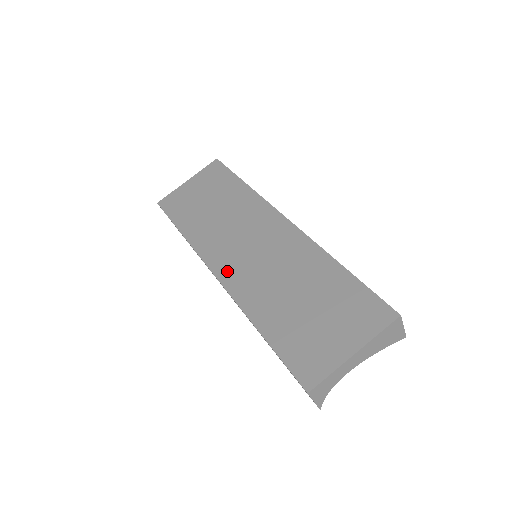
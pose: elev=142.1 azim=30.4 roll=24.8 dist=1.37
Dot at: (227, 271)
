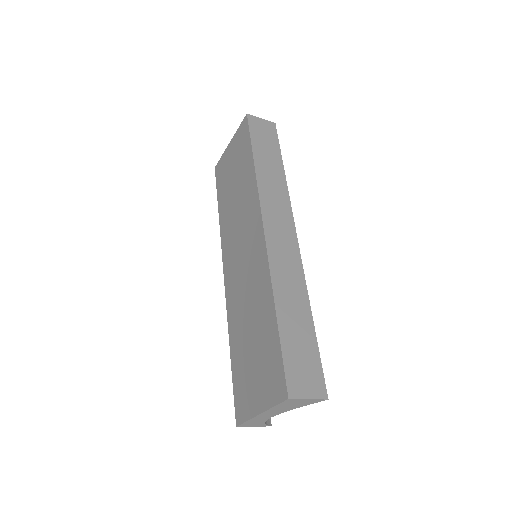
Dot at: (228, 276)
